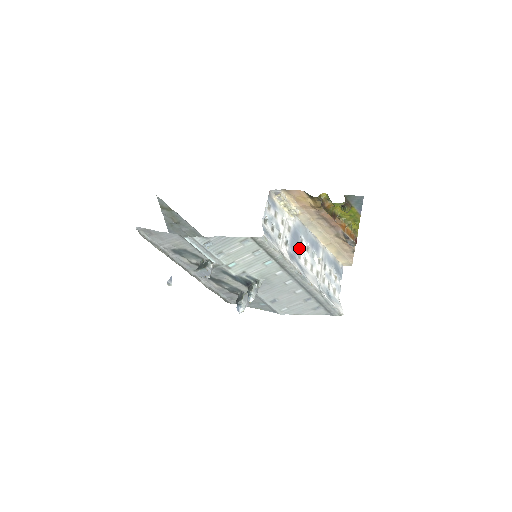
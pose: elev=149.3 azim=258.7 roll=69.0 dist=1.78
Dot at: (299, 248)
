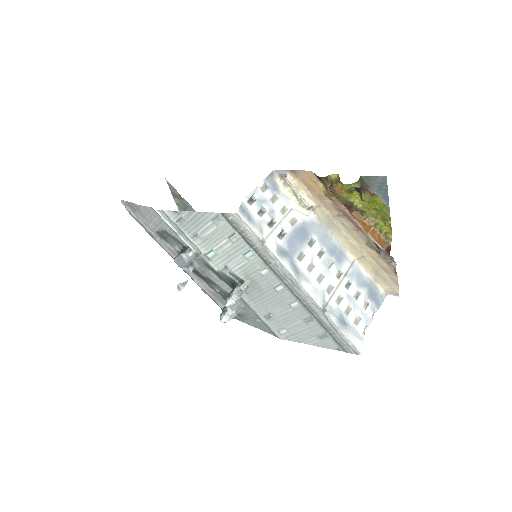
Dot at: (304, 248)
